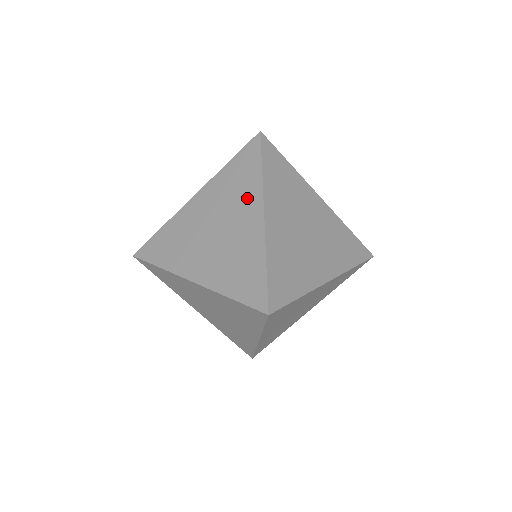
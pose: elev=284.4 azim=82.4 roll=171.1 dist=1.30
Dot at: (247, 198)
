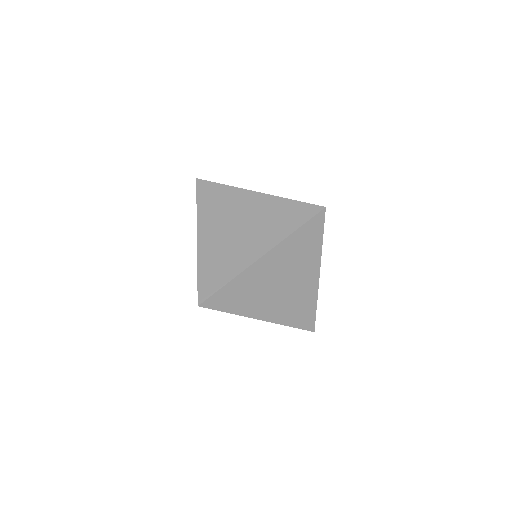
Dot at: (270, 235)
